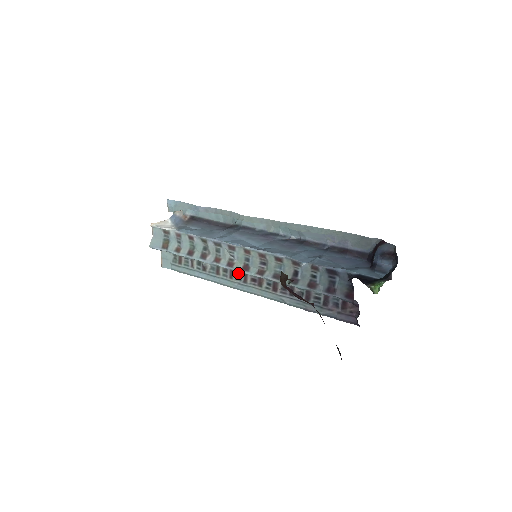
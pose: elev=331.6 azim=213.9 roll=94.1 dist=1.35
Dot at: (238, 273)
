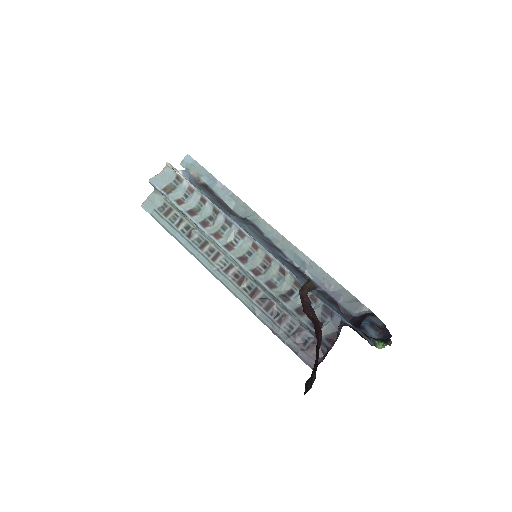
Dot at: (224, 260)
